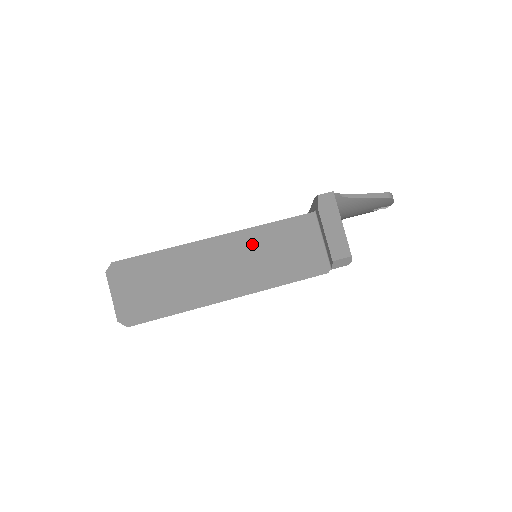
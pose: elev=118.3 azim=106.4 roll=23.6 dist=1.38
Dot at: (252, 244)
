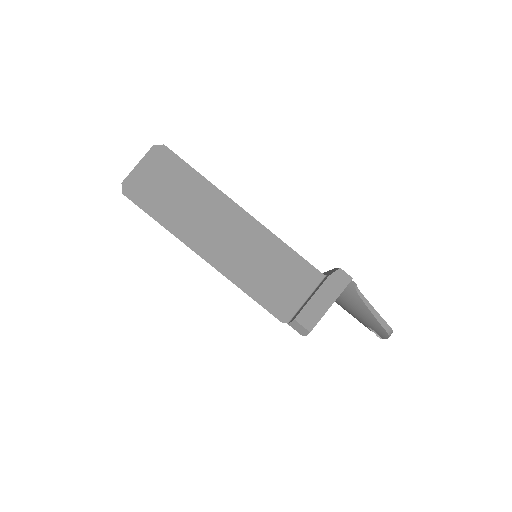
Dot at: (260, 244)
